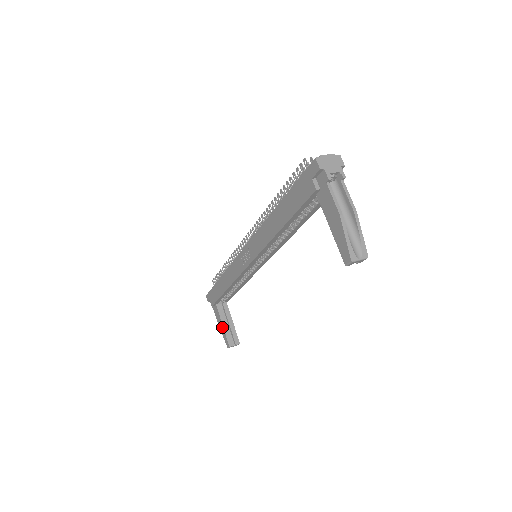
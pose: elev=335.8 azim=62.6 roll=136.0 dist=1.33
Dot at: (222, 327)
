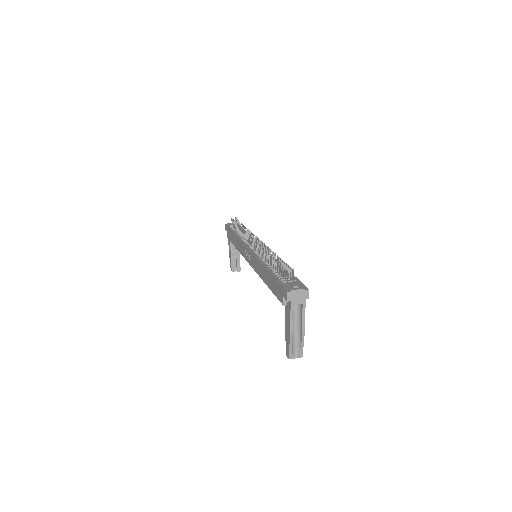
Dot at: (230, 256)
